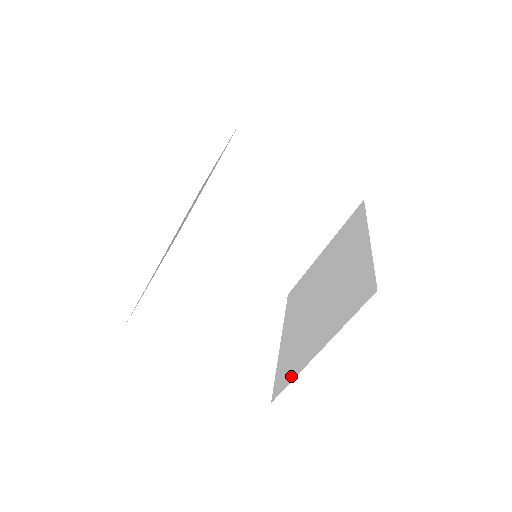
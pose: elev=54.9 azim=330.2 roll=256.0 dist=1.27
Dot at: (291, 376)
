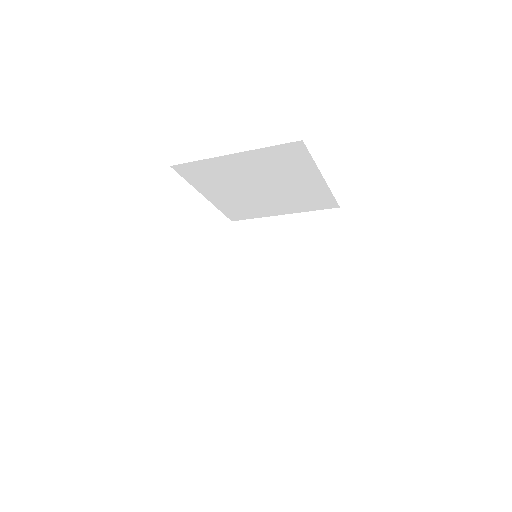
Dot at: (244, 340)
